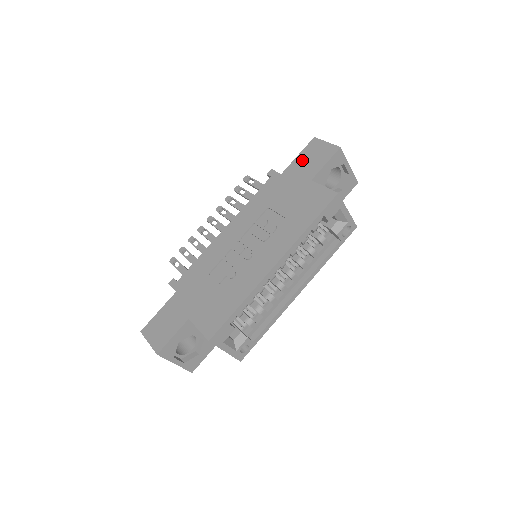
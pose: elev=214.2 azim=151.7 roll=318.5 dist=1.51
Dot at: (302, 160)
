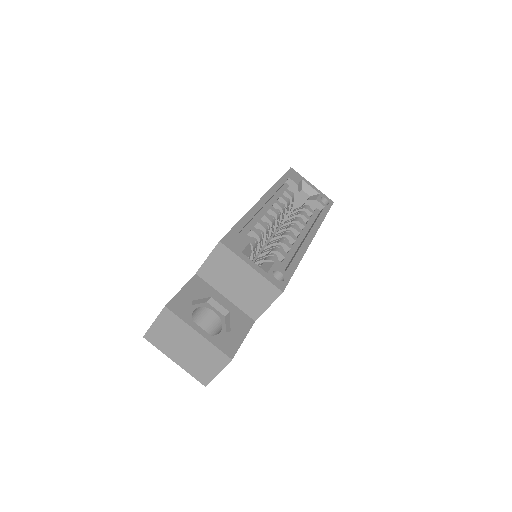
Dot at: occluded
